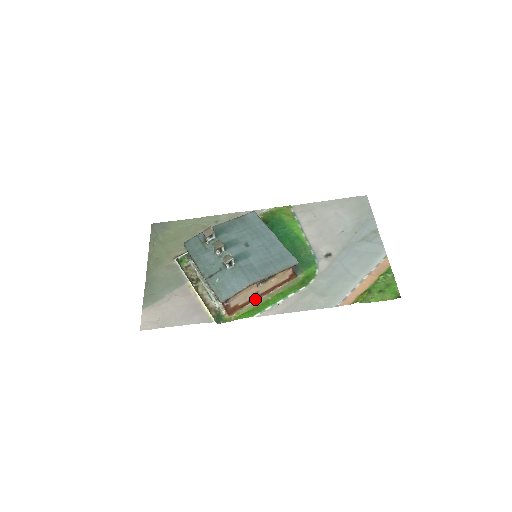
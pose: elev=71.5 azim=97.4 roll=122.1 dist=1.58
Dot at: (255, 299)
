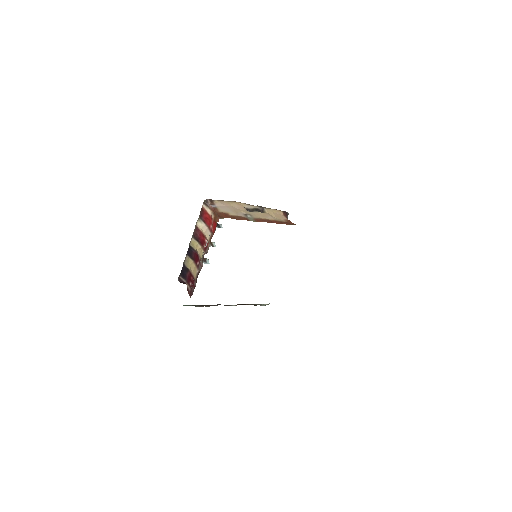
Dot at: occluded
